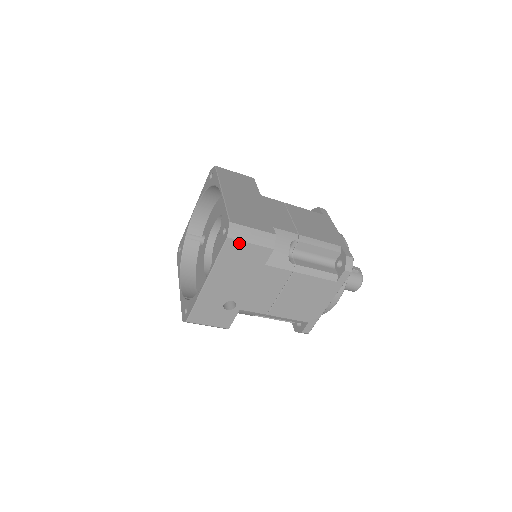
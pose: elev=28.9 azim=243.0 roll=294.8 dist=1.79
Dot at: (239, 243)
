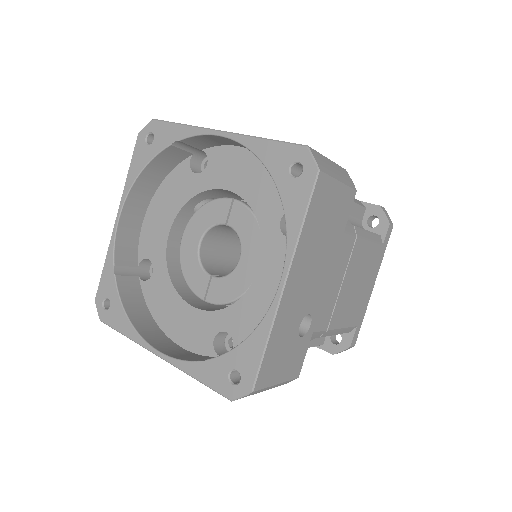
Dot at: (329, 182)
